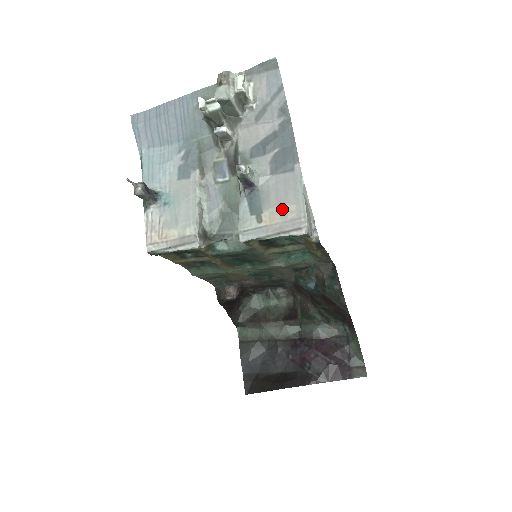
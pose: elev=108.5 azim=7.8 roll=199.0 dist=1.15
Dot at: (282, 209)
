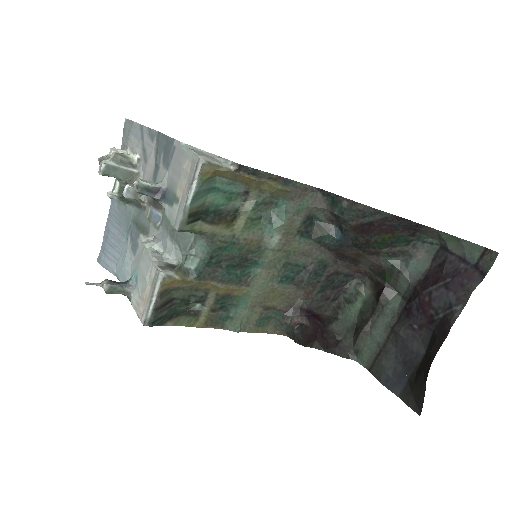
Dot at: (182, 174)
